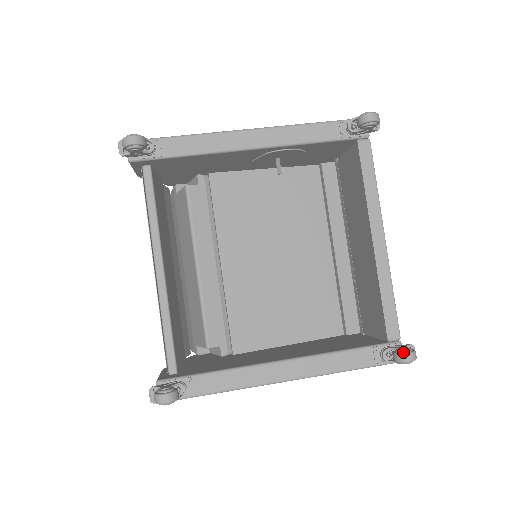
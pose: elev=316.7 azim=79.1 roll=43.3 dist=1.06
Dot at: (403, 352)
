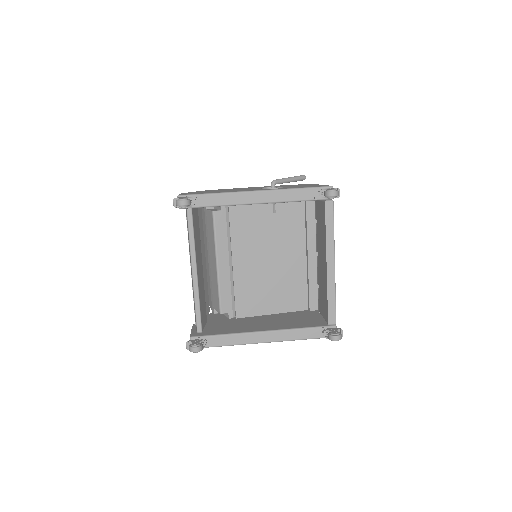
Dot at: (334, 335)
